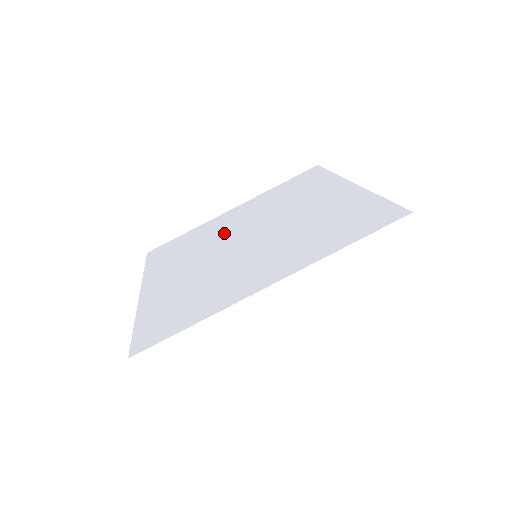
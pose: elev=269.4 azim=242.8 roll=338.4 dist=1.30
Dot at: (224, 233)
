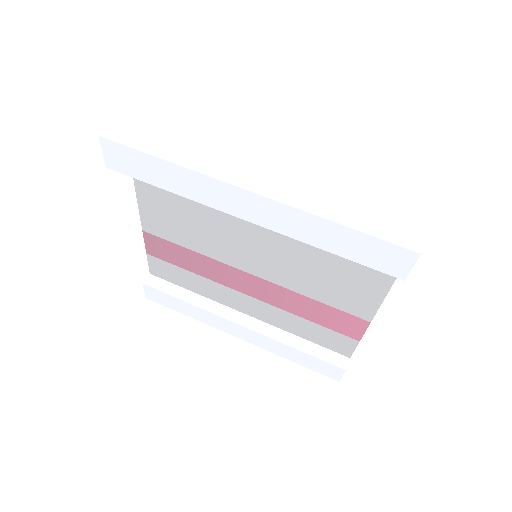
Dot at: occluded
